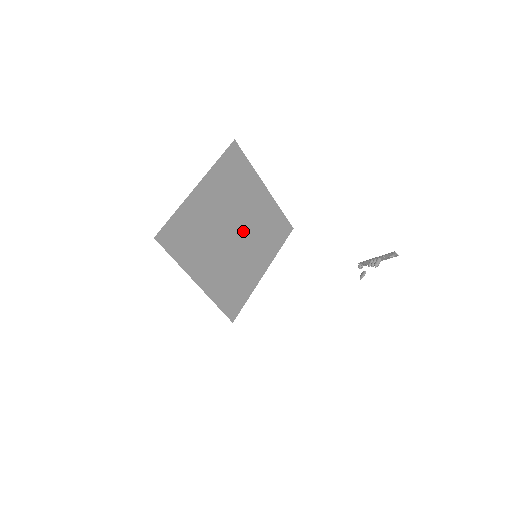
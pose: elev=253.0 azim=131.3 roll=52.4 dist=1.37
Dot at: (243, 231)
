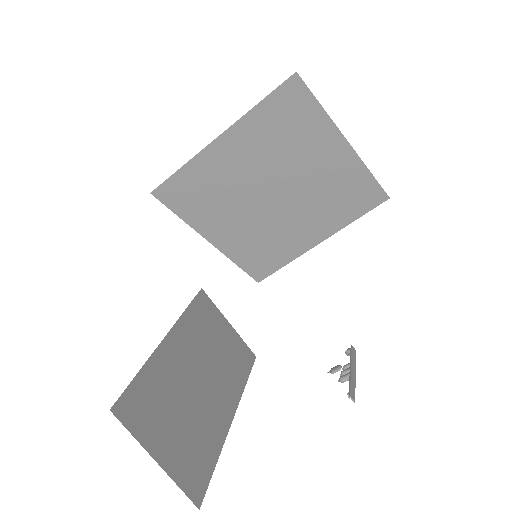
Dot at: (291, 195)
